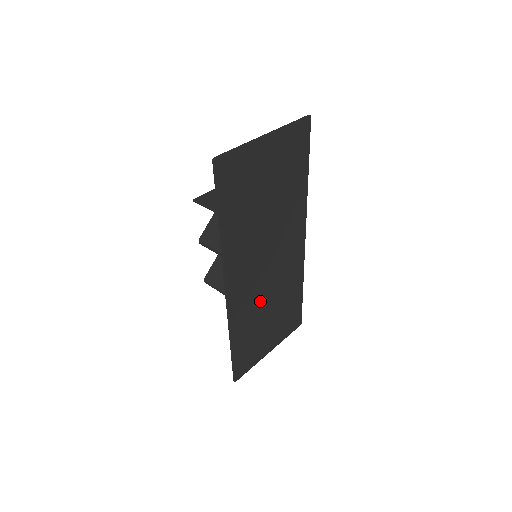
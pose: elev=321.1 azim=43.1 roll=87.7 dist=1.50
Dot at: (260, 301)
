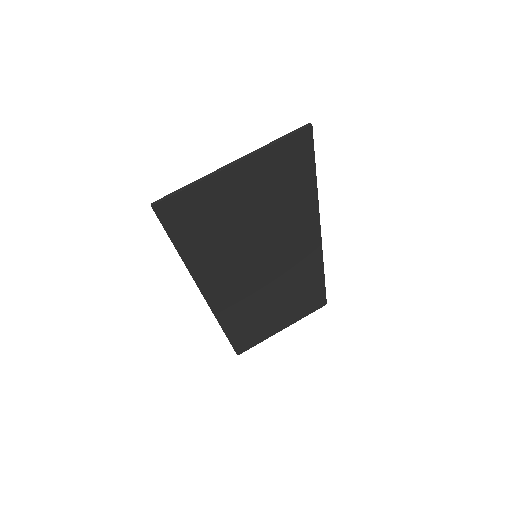
Dot at: (259, 299)
